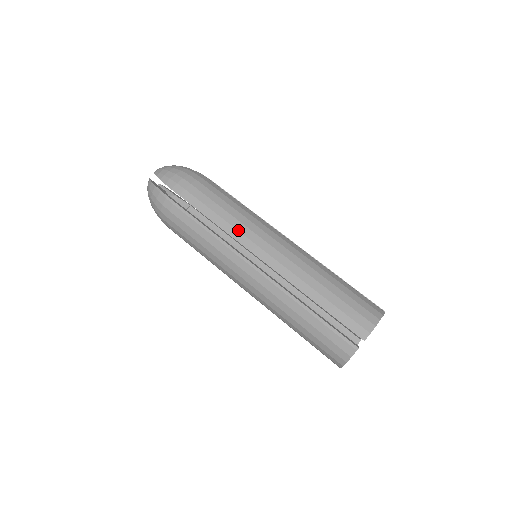
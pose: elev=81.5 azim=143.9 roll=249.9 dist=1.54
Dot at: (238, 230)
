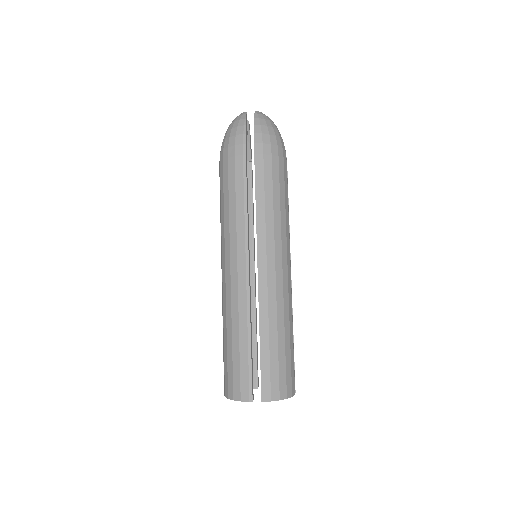
Dot at: (266, 229)
